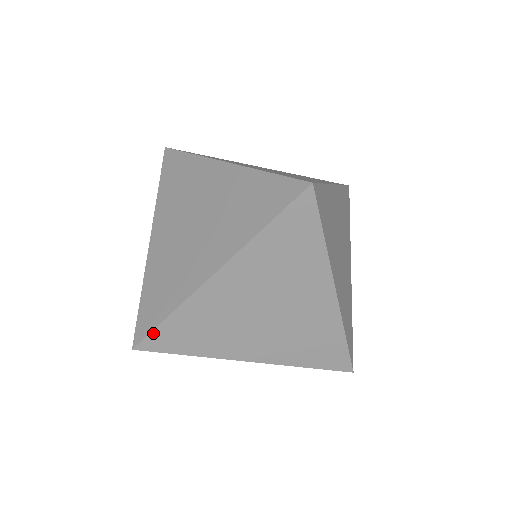
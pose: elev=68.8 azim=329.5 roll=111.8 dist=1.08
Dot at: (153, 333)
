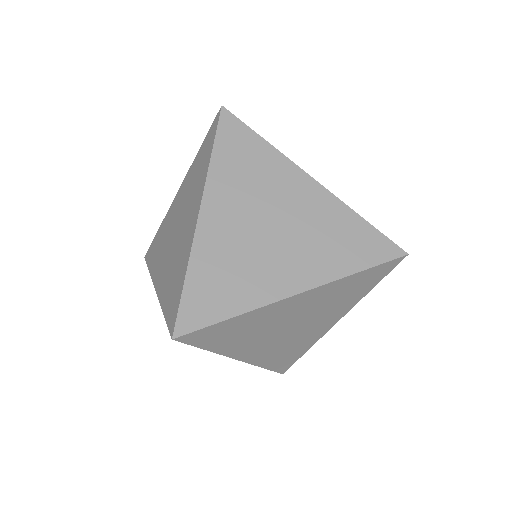
Dot at: (206, 328)
